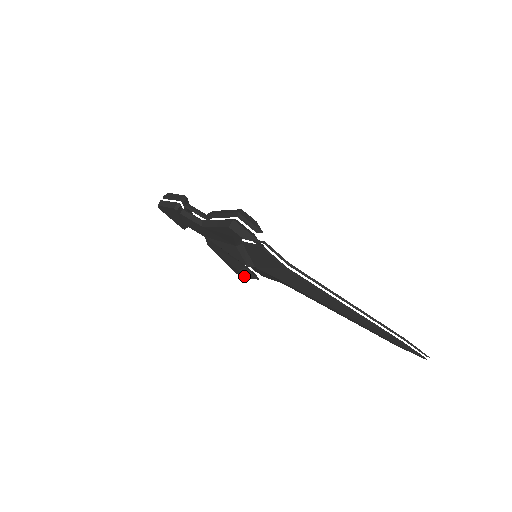
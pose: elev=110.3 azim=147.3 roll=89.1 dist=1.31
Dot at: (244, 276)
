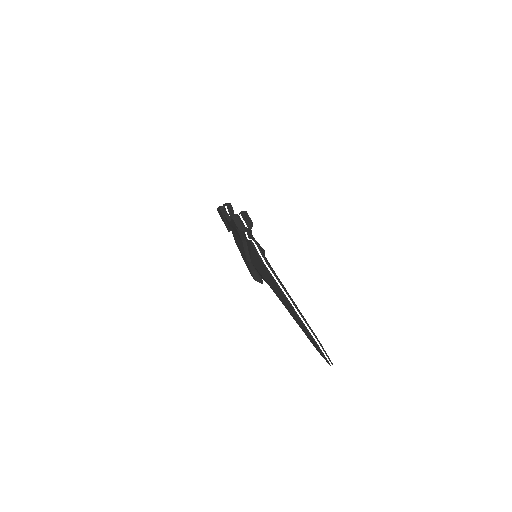
Dot at: (254, 278)
